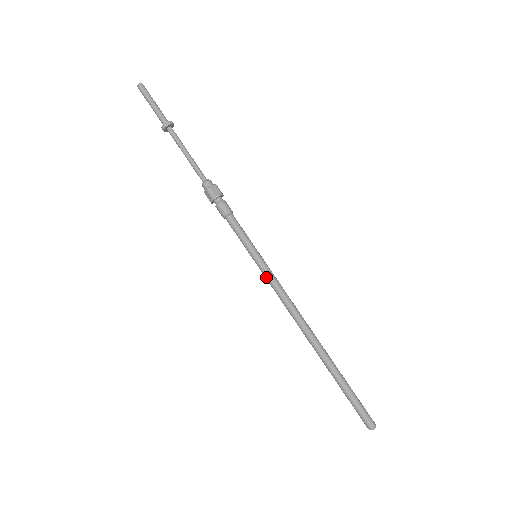
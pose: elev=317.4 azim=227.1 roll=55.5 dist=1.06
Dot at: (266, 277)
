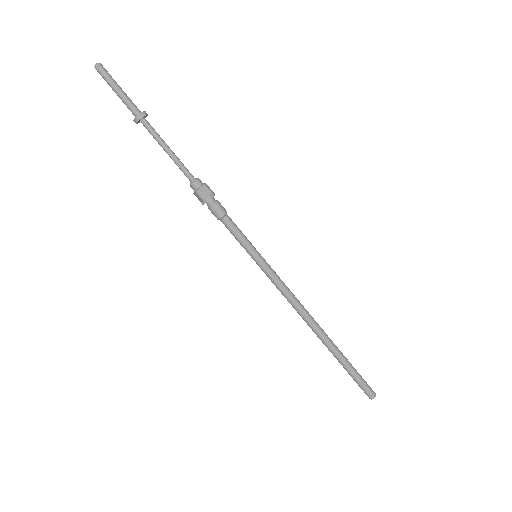
Dot at: (268, 277)
